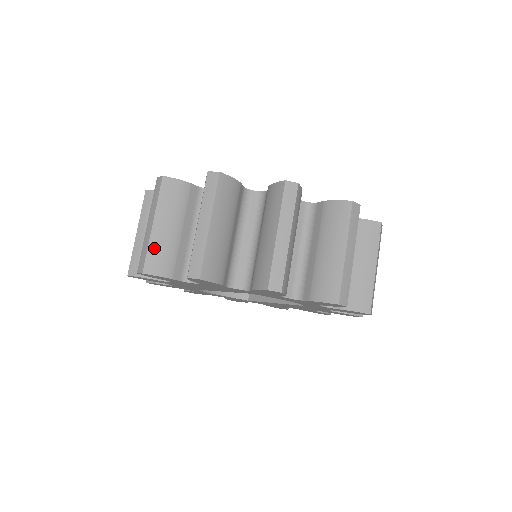
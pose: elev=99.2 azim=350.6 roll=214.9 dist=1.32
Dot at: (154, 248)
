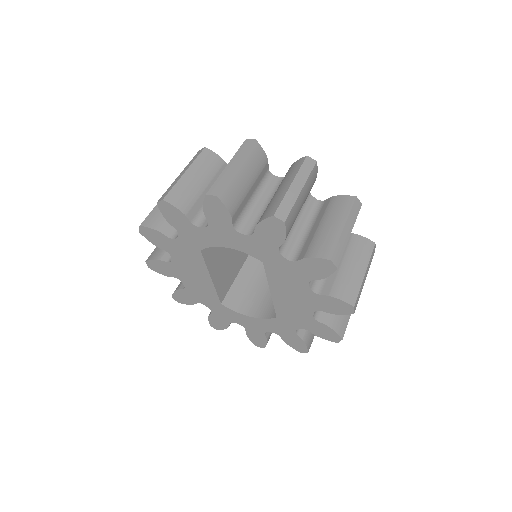
Dot at: occluded
